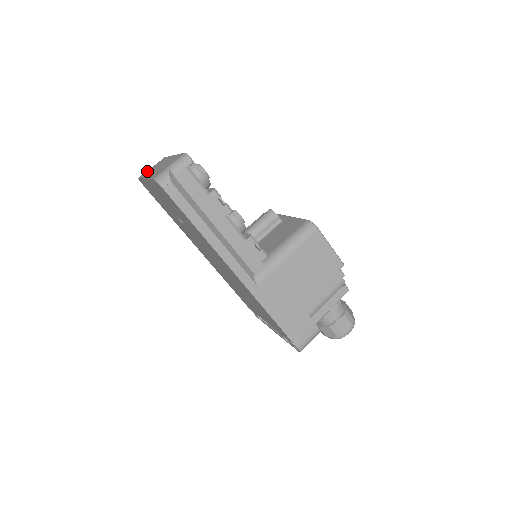
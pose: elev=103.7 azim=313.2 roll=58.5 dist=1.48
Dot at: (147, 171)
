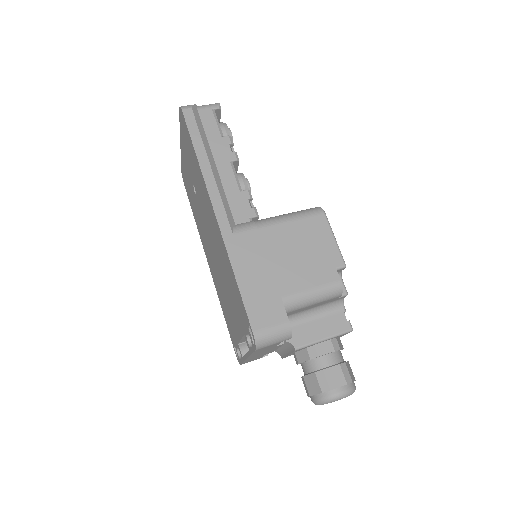
Dot at: occluded
